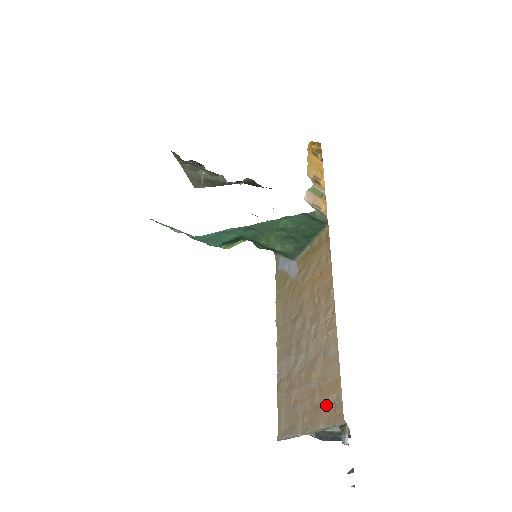
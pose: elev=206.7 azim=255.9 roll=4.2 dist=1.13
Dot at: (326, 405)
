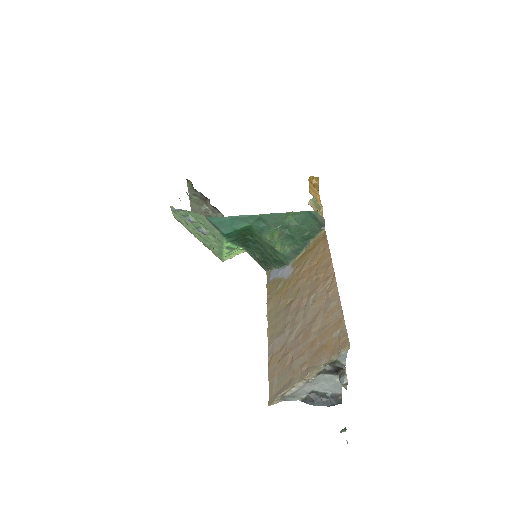
Dot at: (329, 343)
